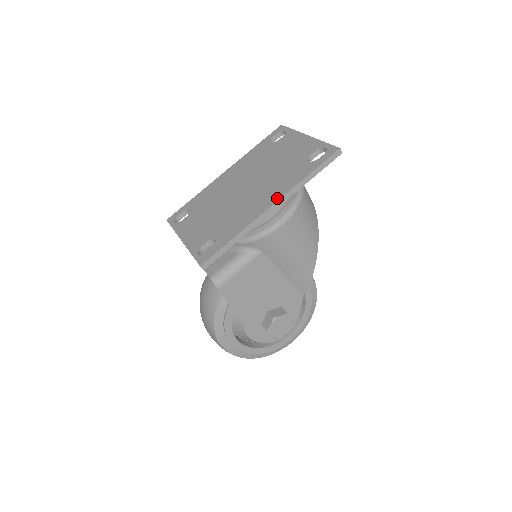
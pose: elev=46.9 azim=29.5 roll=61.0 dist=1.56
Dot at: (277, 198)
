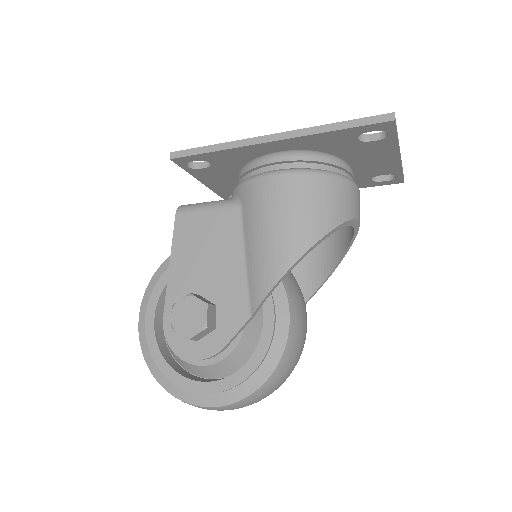
Dot at: (286, 133)
